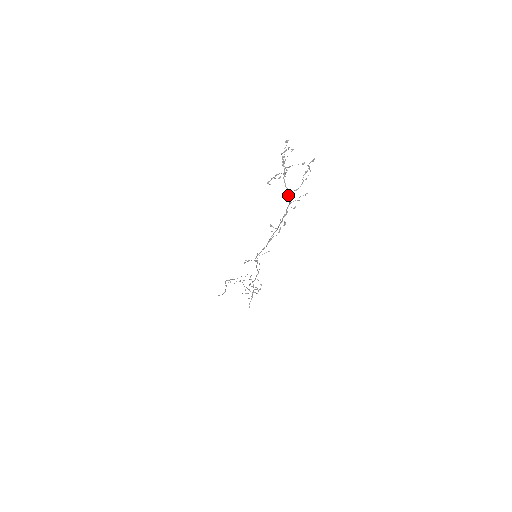
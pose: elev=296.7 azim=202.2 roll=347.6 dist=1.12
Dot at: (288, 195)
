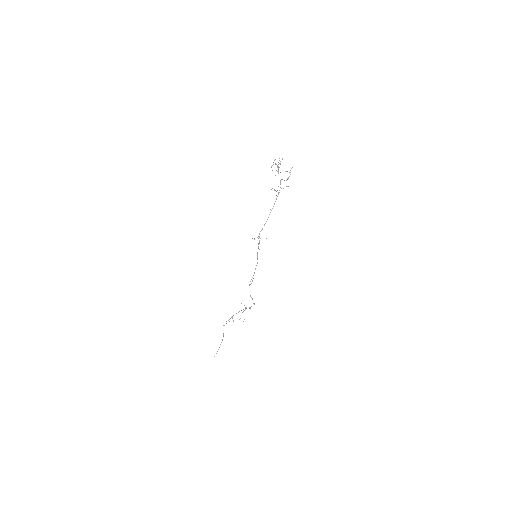
Dot at: (280, 181)
